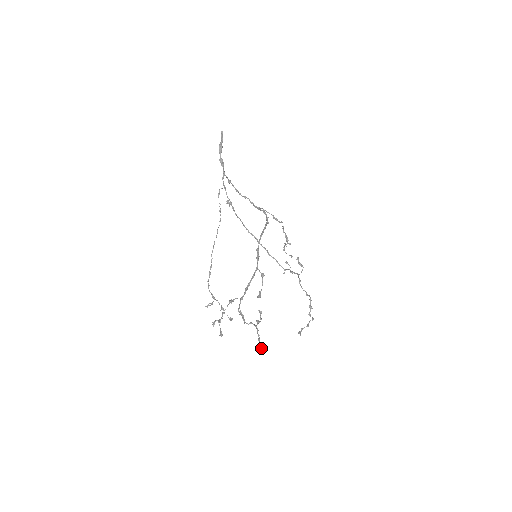
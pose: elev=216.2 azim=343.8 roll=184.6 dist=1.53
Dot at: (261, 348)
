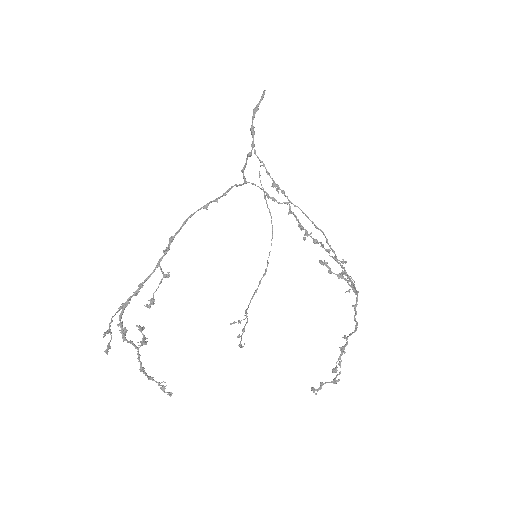
Dot at: (159, 385)
